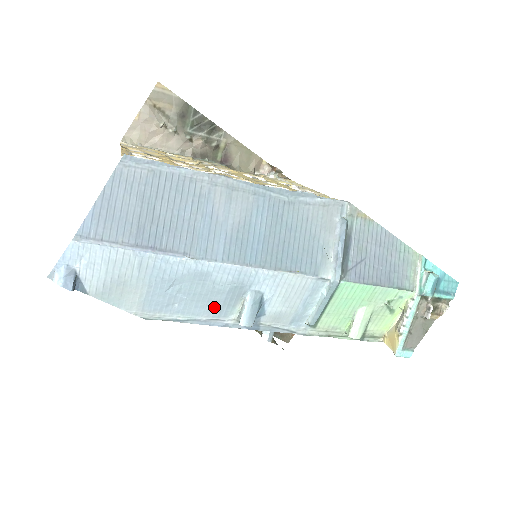
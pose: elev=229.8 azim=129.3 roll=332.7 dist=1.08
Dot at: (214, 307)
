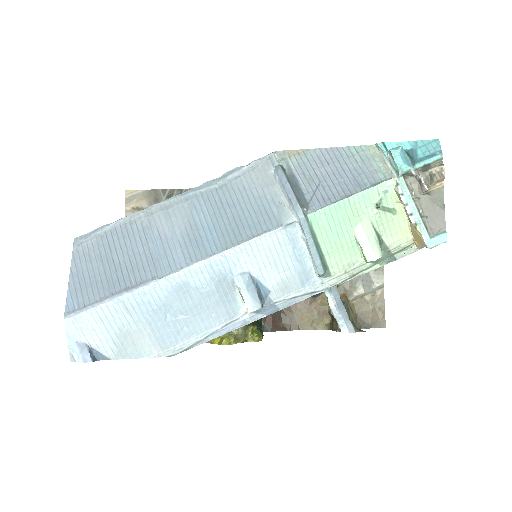
Dot at: (218, 311)
